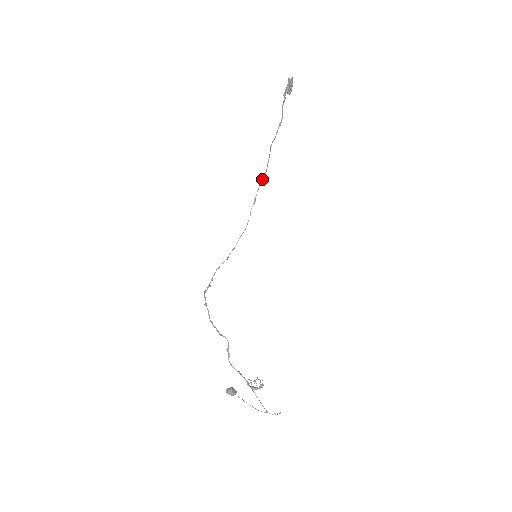
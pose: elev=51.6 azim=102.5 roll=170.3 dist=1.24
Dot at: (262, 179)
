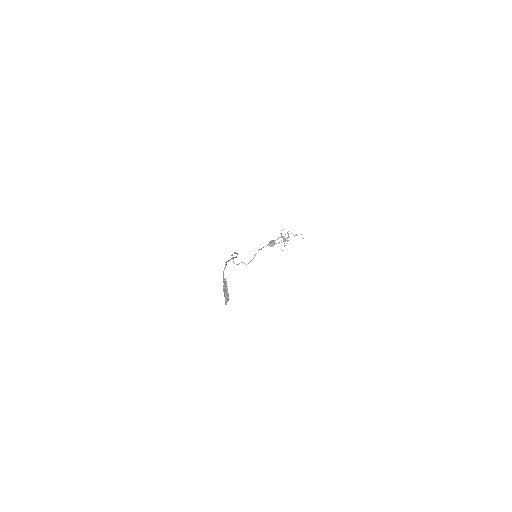
Dot at: occluded
